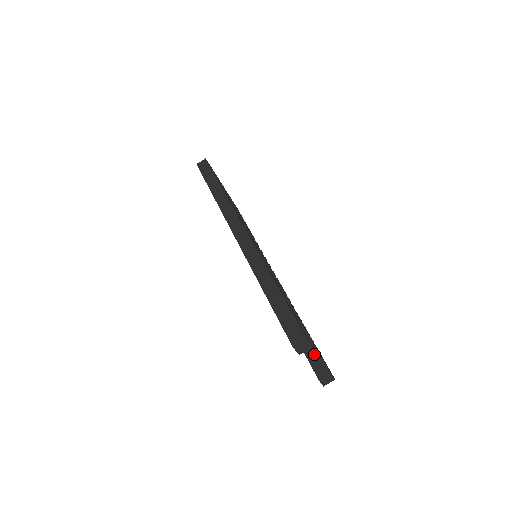
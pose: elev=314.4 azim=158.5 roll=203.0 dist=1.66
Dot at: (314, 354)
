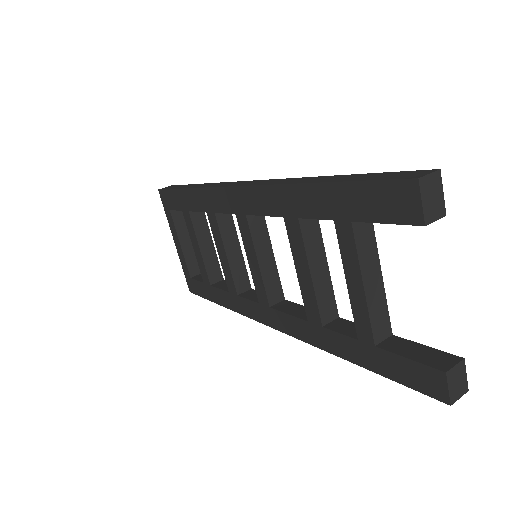
Dot at: (408, 346)
